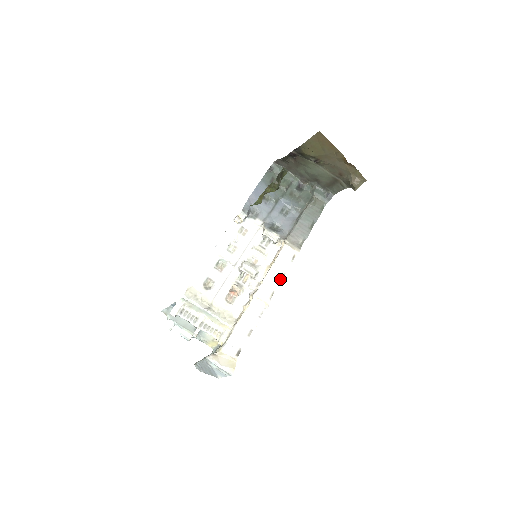
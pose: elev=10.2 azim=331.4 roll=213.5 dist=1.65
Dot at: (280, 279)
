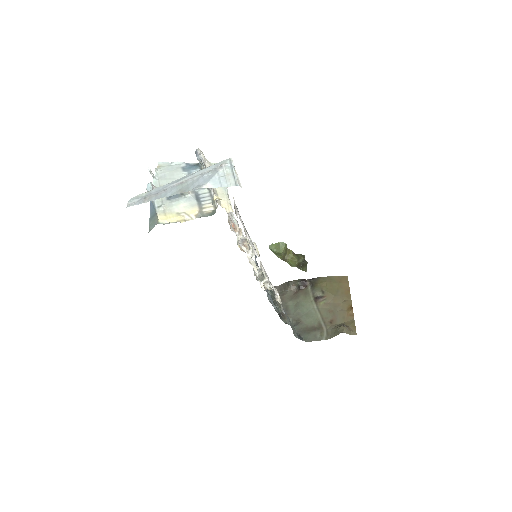
Dot at: (268, 279)
